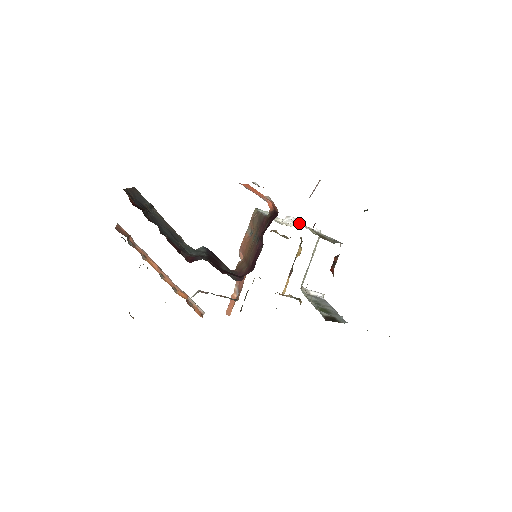
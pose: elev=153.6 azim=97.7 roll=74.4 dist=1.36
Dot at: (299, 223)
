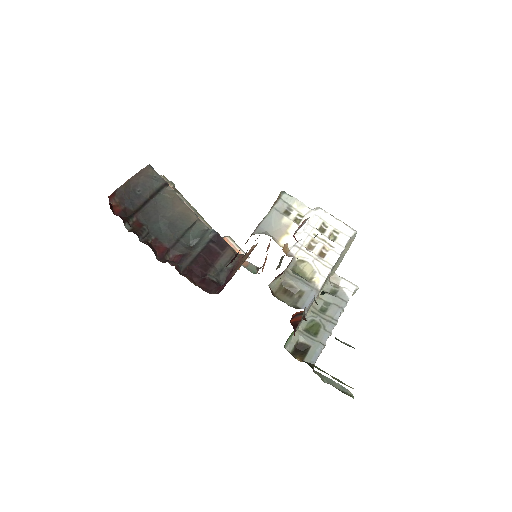
Dot at: (293, 245)
